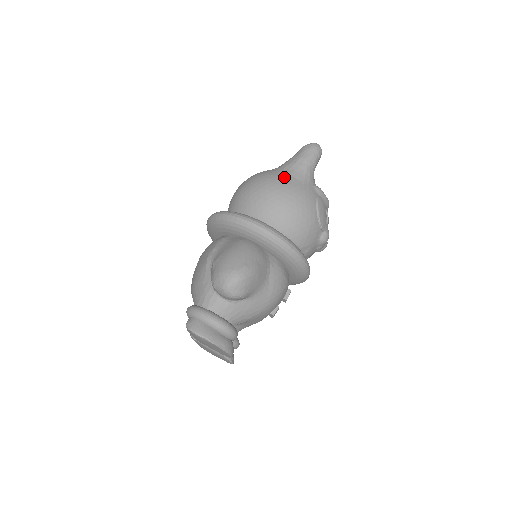
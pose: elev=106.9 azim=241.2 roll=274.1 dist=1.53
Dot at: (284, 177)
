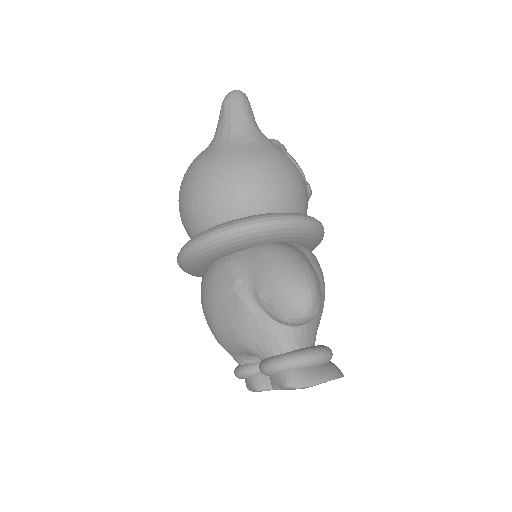
Dot at: (243, 148)
